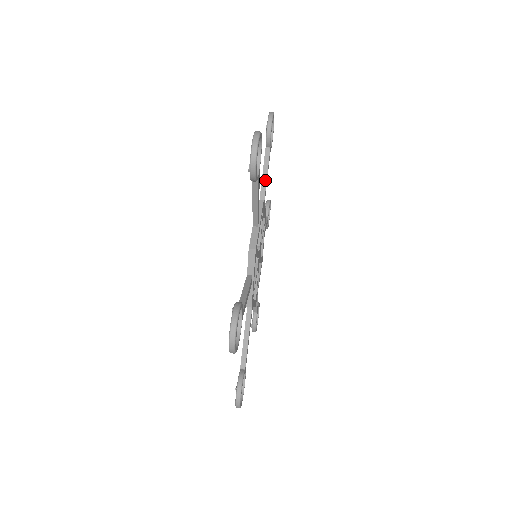
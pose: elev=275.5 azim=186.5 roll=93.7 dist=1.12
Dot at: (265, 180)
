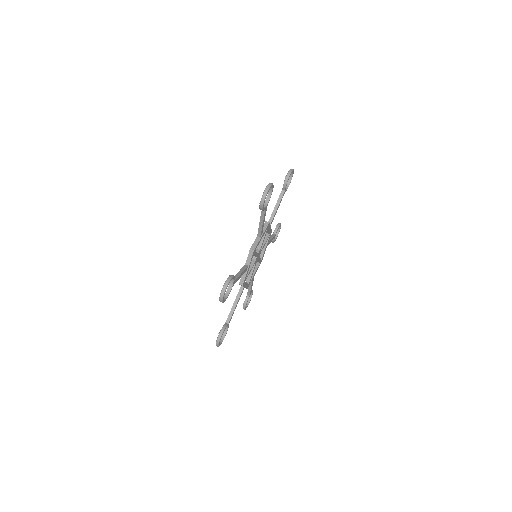
Dot at: (276, 210)
